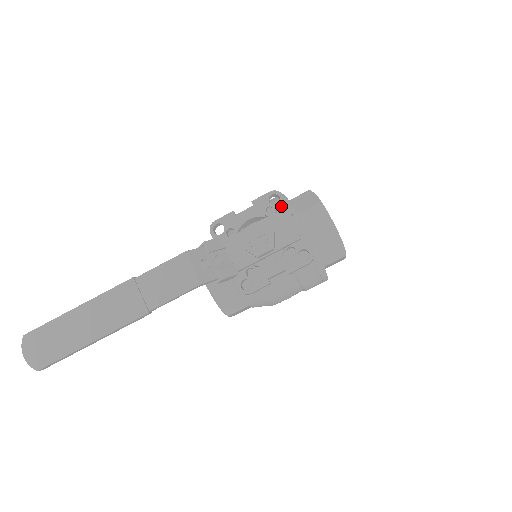
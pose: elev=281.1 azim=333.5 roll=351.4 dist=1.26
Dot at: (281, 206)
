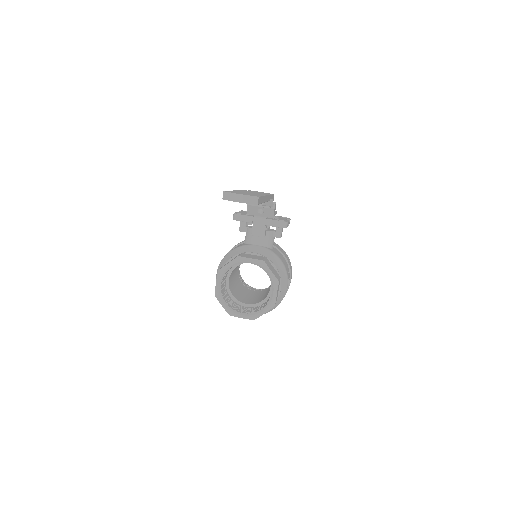
Dot at: occluded
